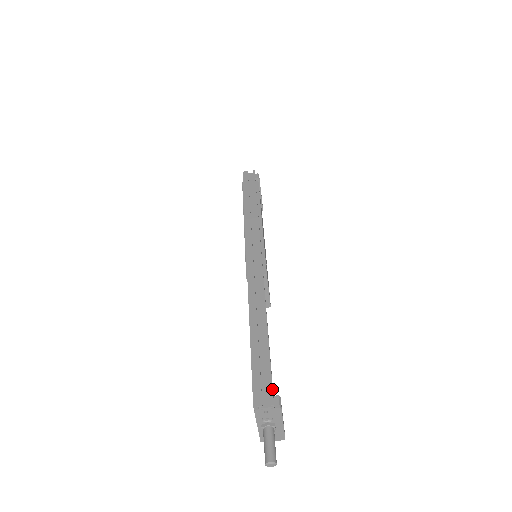
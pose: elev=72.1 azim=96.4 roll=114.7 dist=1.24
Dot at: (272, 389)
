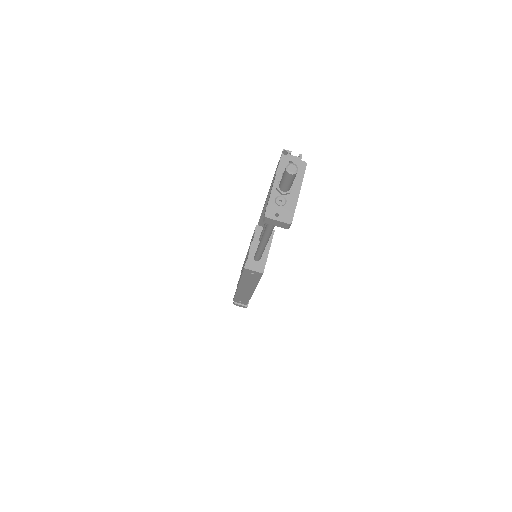
Dot at: occluded
